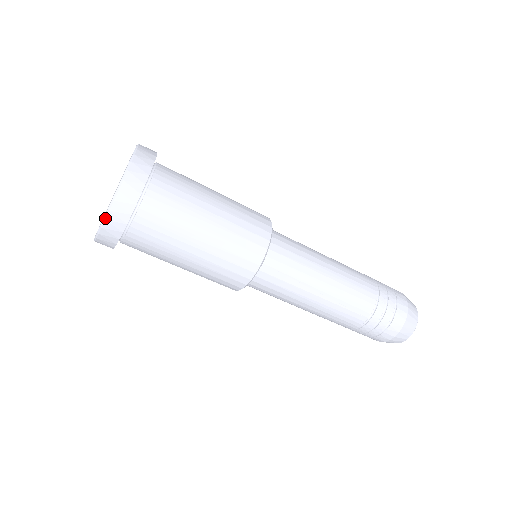
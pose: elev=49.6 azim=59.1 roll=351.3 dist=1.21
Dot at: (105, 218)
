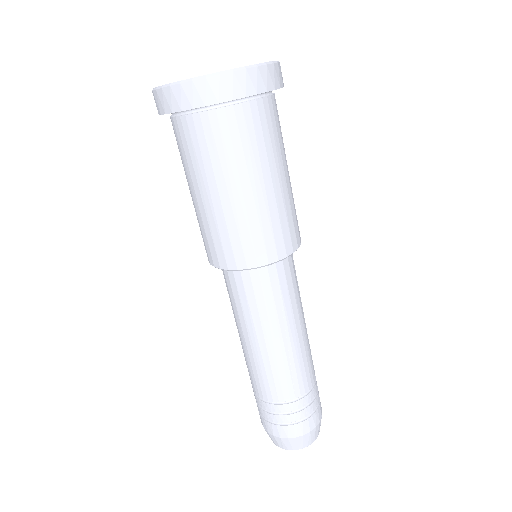
Dot at: (221, 73)
